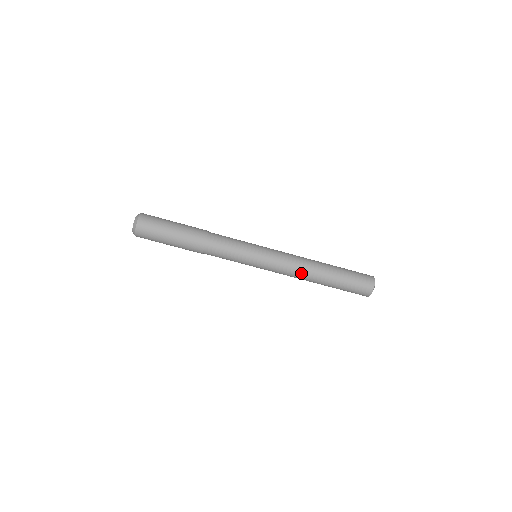
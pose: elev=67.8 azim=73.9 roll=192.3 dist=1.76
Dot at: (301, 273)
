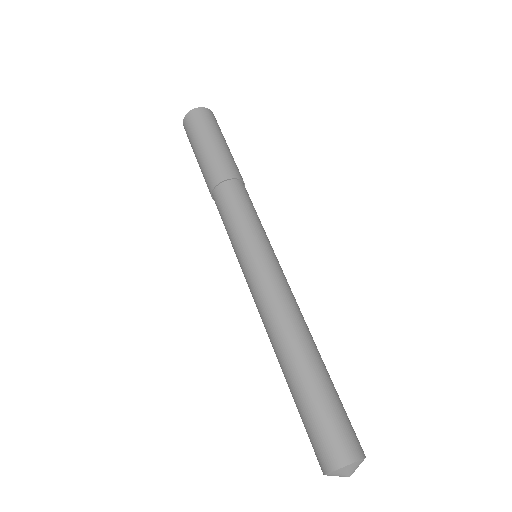
Dot at: (283, 319)
